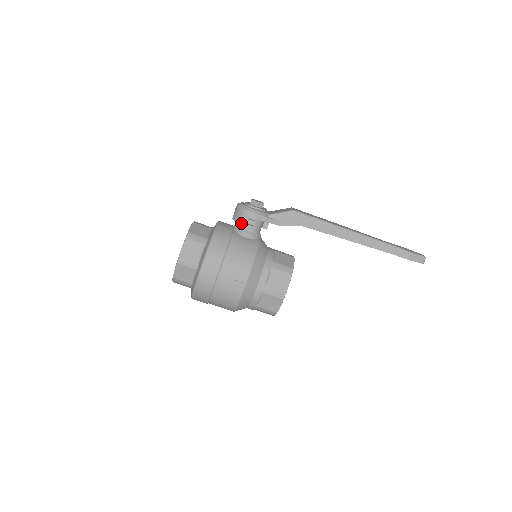
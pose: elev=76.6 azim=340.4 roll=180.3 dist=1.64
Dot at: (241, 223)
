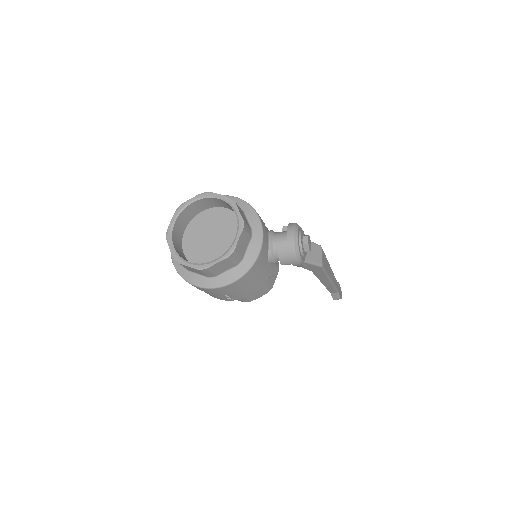
Dot at: (281, 261)
